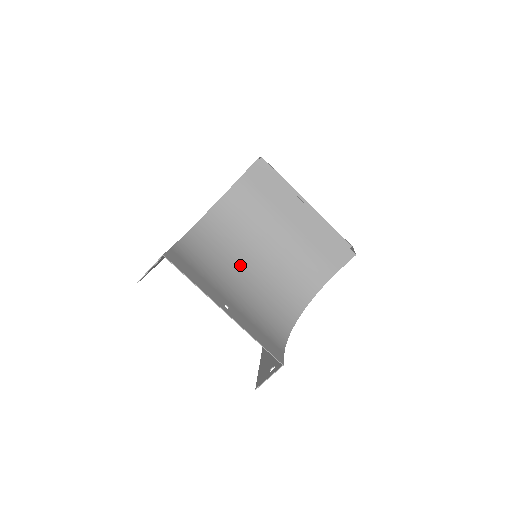
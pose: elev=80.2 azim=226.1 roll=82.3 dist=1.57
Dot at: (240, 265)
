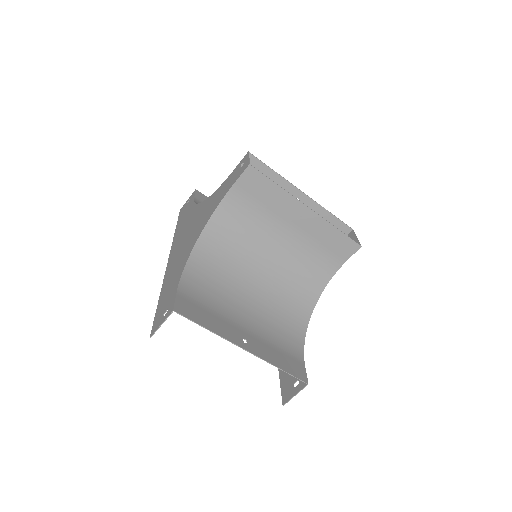
Dot at: (246, 281)
